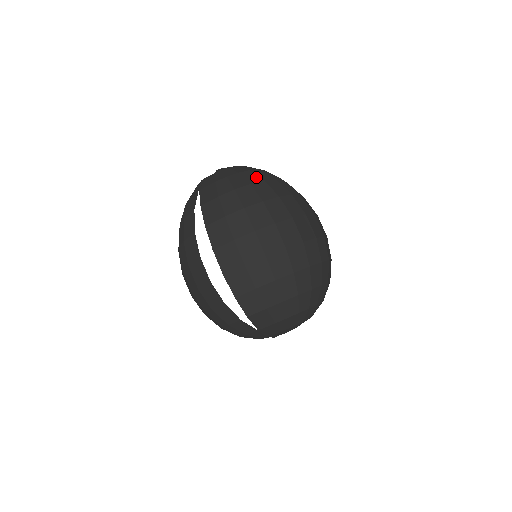
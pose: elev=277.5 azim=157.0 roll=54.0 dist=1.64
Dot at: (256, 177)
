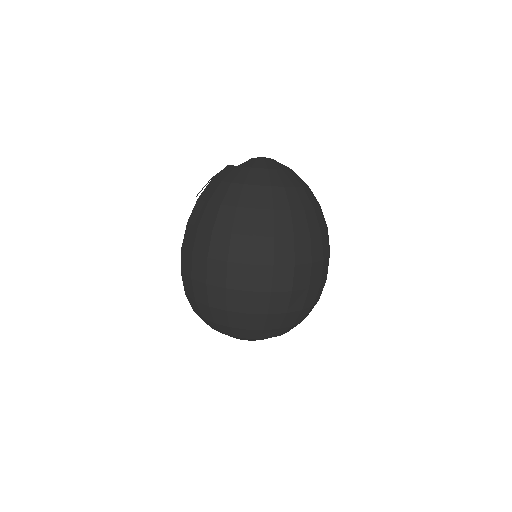
Dot at: (252, 199)
